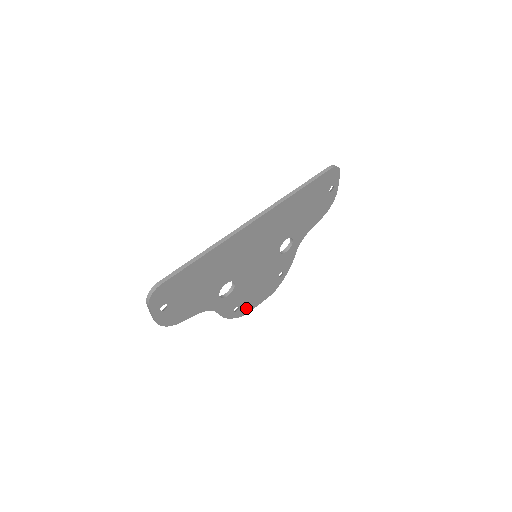
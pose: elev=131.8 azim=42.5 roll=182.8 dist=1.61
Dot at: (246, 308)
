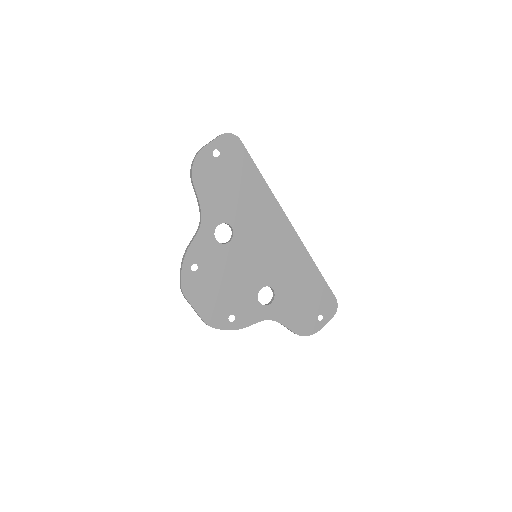
Dot at: (192, 287)
